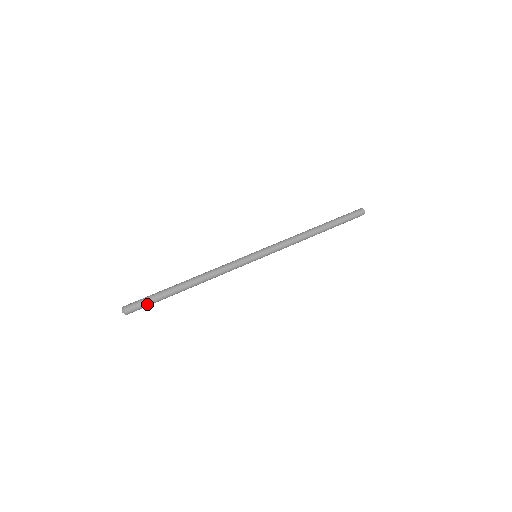
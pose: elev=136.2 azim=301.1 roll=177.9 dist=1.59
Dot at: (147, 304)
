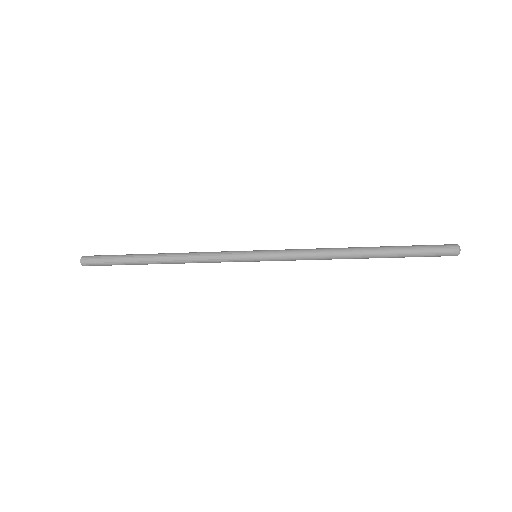
Dot at: (105, 262)
